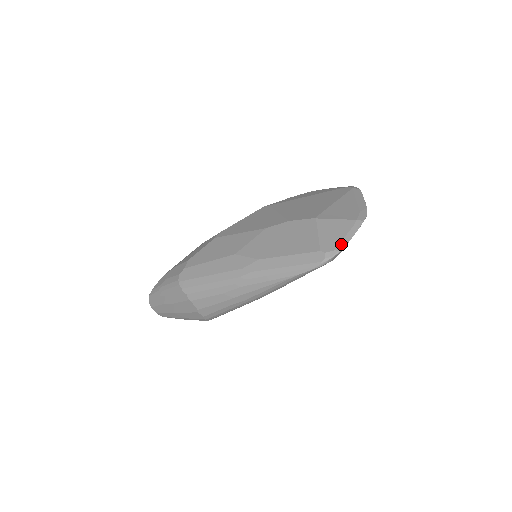
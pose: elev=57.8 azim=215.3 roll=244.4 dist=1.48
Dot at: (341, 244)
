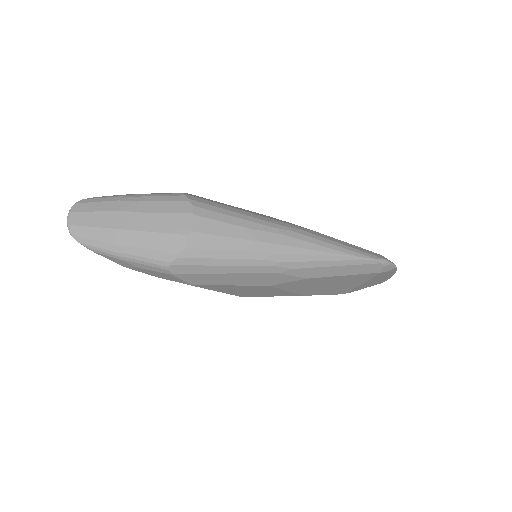
Dot at: occluded
